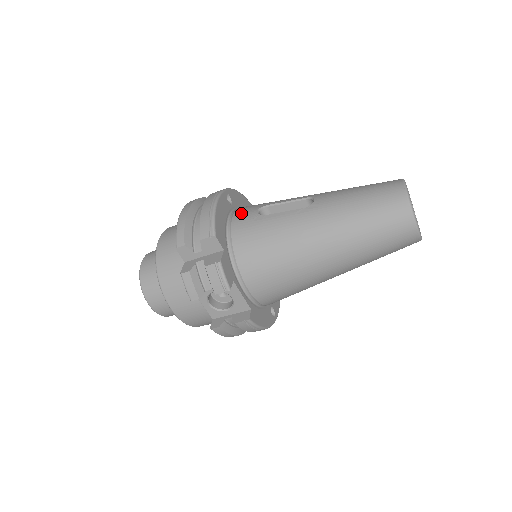
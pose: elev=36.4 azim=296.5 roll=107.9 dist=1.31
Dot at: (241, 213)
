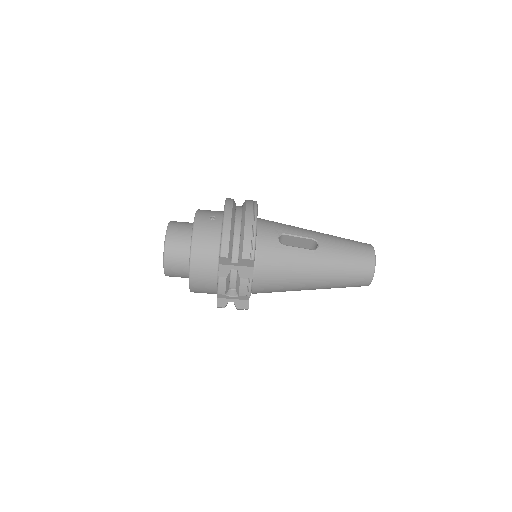
Dot at: (266, 235)
